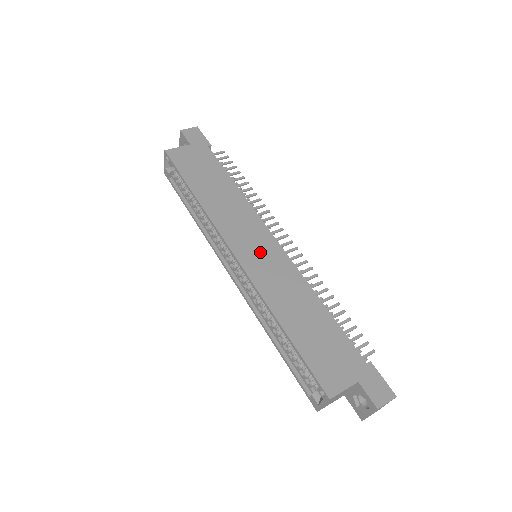
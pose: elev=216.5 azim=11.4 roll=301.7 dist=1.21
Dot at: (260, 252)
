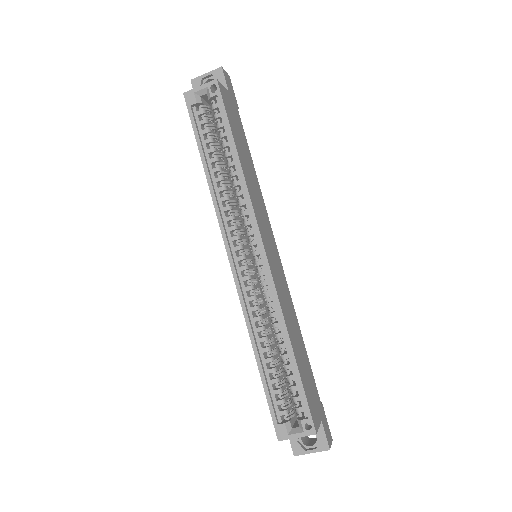
Dot at: (274, 258)
